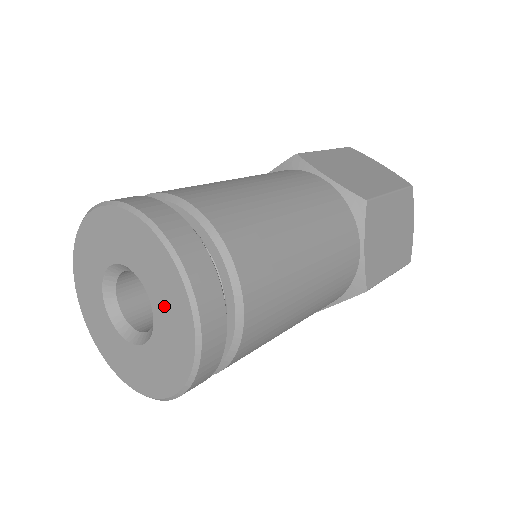
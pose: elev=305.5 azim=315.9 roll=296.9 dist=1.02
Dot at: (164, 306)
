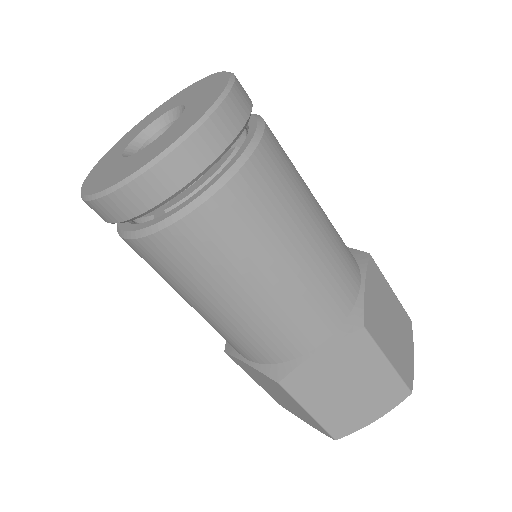
Dot at: (163, 139)
